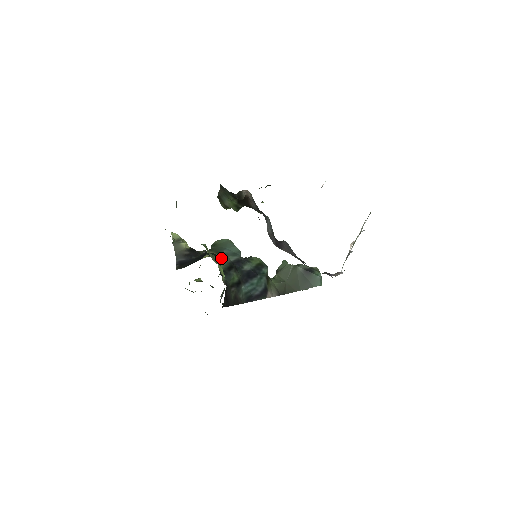
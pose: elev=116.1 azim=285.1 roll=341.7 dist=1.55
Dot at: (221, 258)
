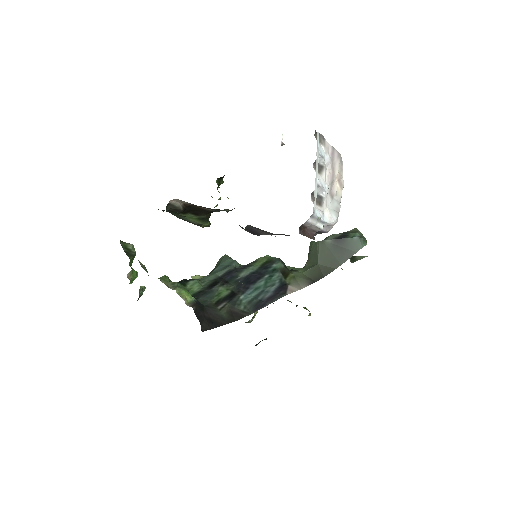
Dot at: (195, 280)
